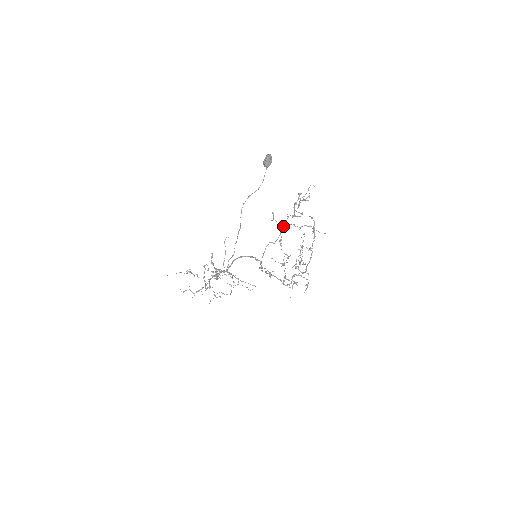
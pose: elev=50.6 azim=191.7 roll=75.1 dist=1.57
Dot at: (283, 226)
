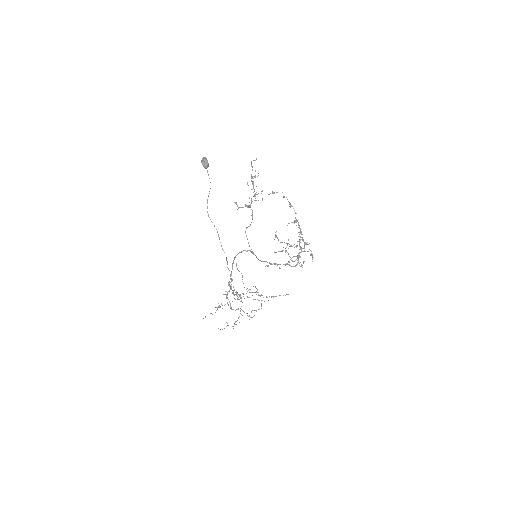
Dot at: (251, 209)
